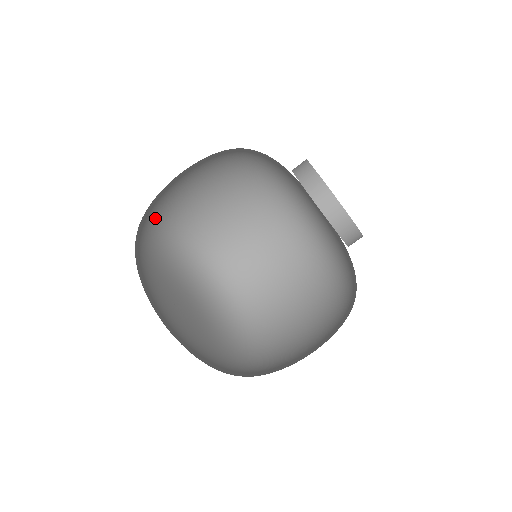
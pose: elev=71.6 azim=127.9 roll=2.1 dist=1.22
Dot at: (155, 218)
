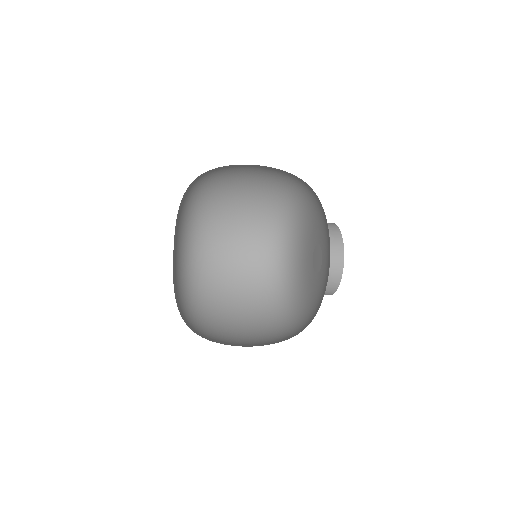
Dot at: occluded
